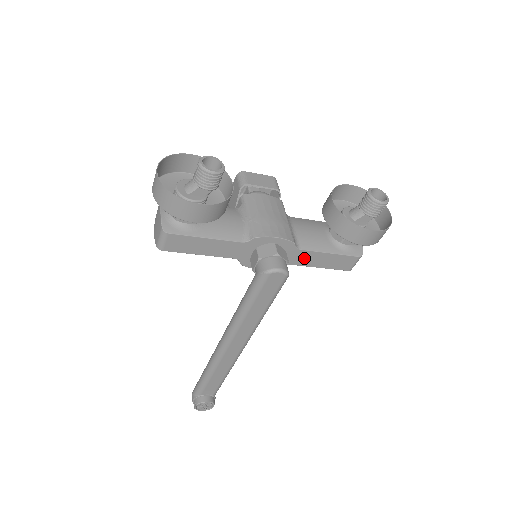
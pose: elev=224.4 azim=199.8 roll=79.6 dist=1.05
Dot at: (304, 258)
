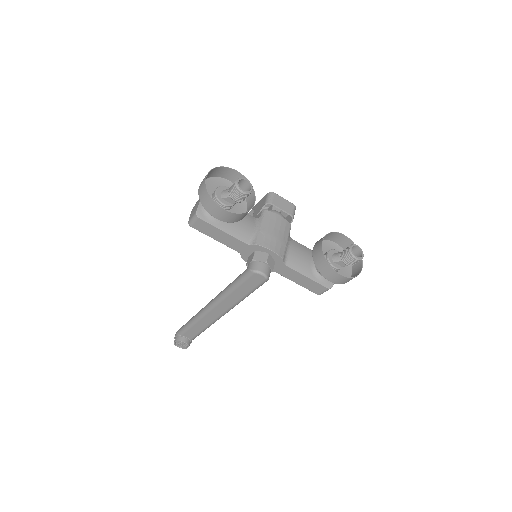
Dot at: (287, 272)
